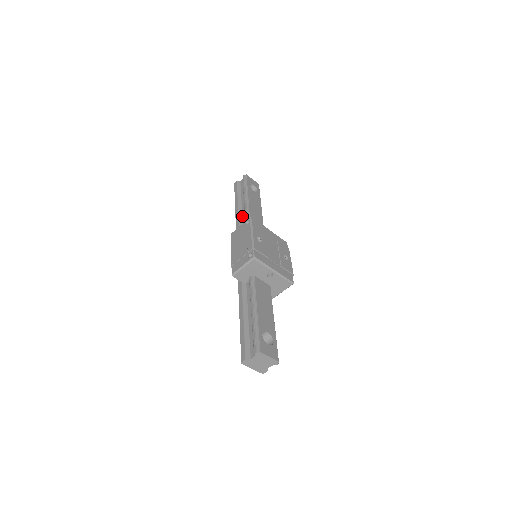
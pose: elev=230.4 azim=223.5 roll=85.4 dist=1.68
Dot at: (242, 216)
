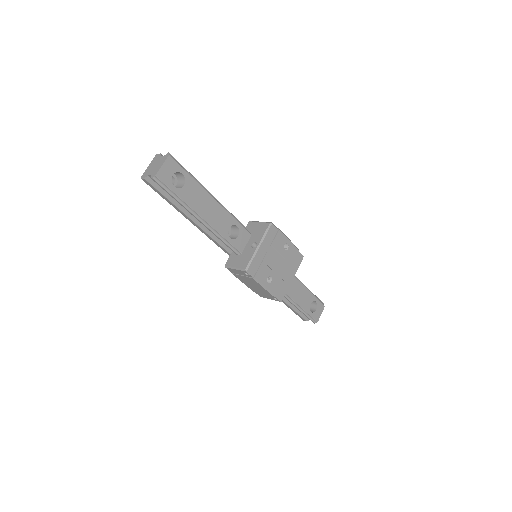
Dot at: (206, 228)
